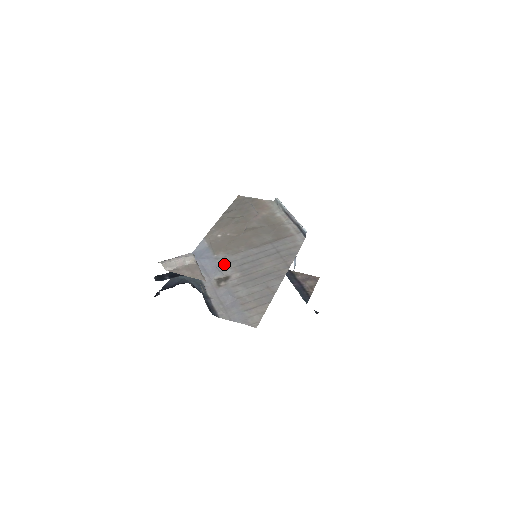
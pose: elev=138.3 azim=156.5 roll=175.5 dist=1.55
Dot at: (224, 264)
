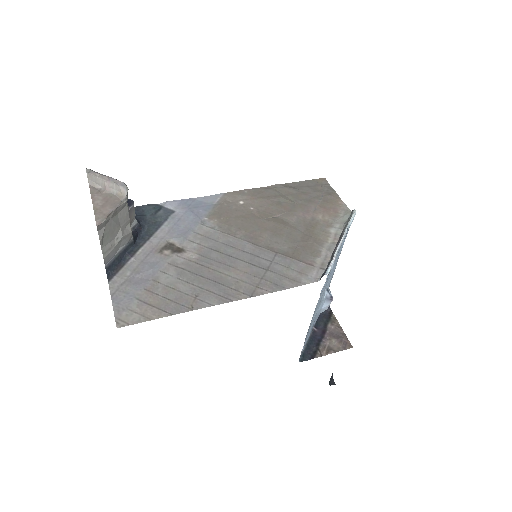
Dot at: (199, 234)
